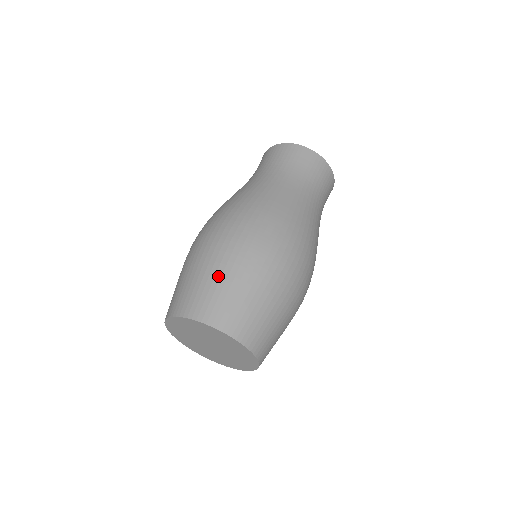
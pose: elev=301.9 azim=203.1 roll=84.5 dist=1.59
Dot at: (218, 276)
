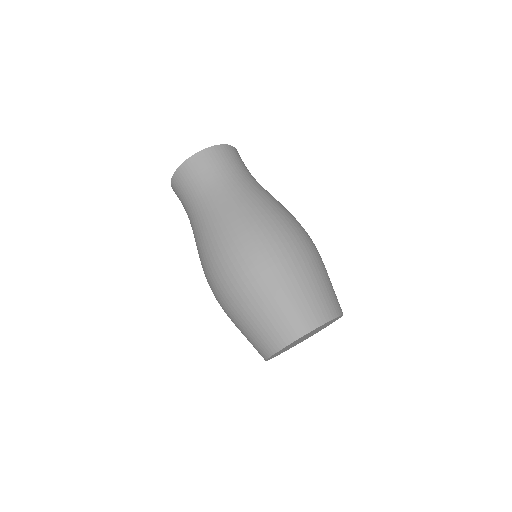
Dot at: (315, 280)
